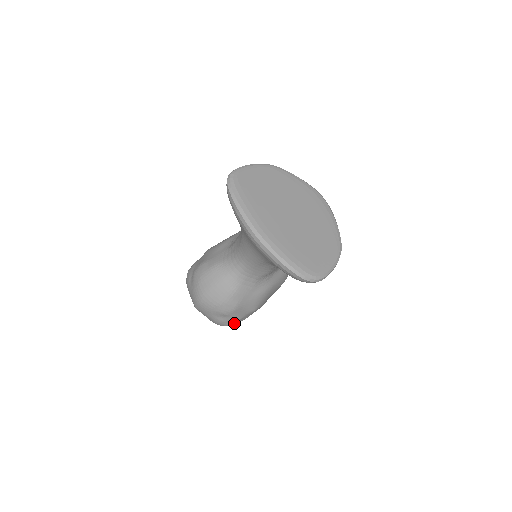
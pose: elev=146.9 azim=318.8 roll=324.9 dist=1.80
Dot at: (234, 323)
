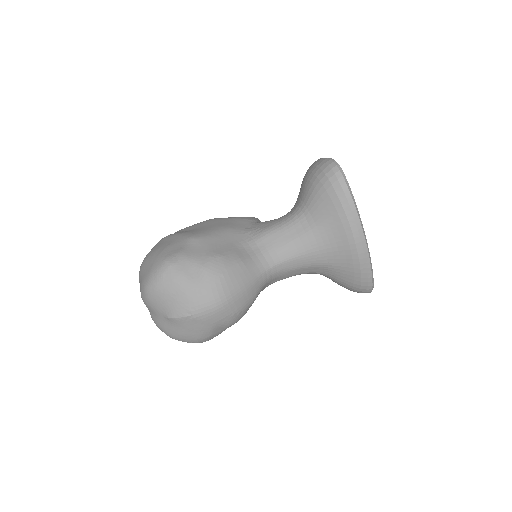
Dot at: occluded
